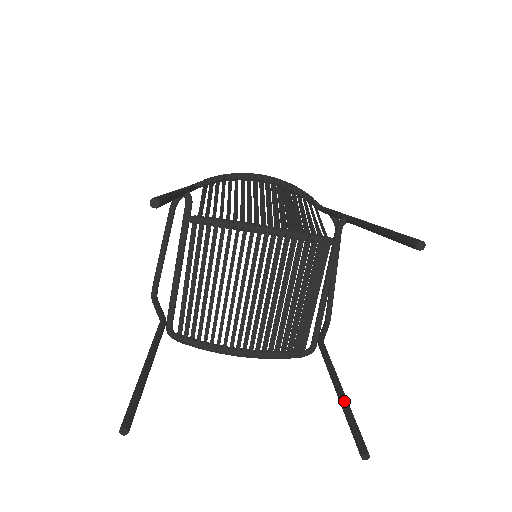
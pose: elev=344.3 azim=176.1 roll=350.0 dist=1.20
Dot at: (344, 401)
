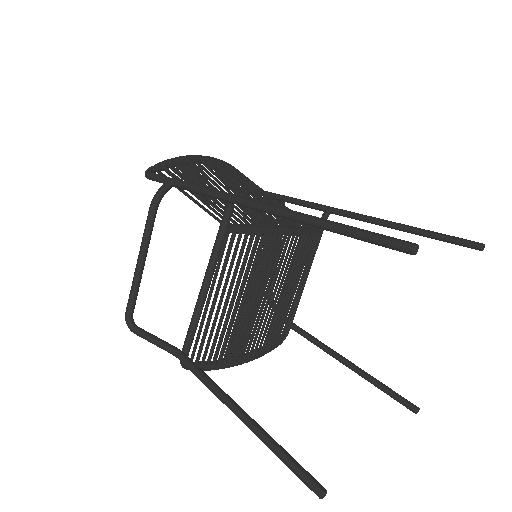
Dot at: (366, 373)
